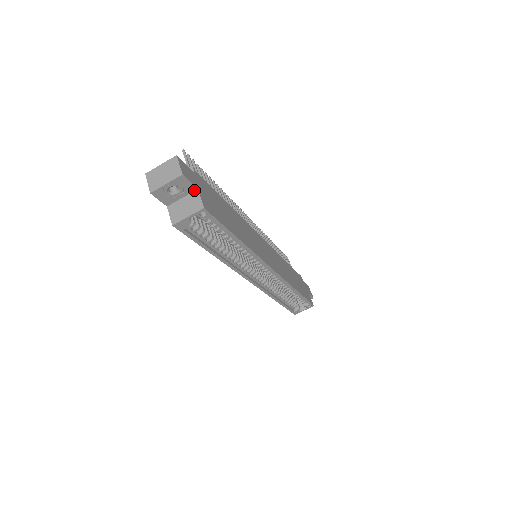
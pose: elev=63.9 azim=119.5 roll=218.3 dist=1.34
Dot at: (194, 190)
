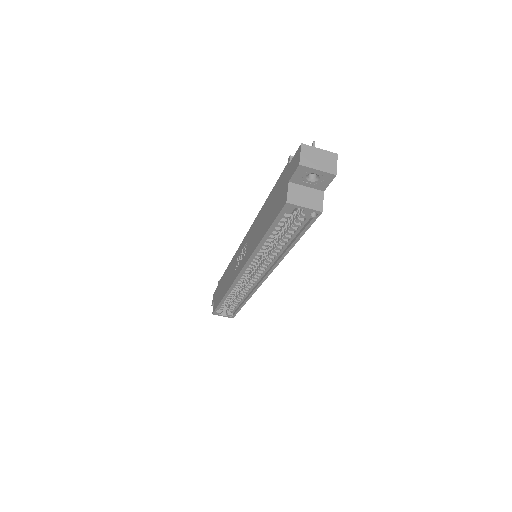
Dot at: (321, 189)
